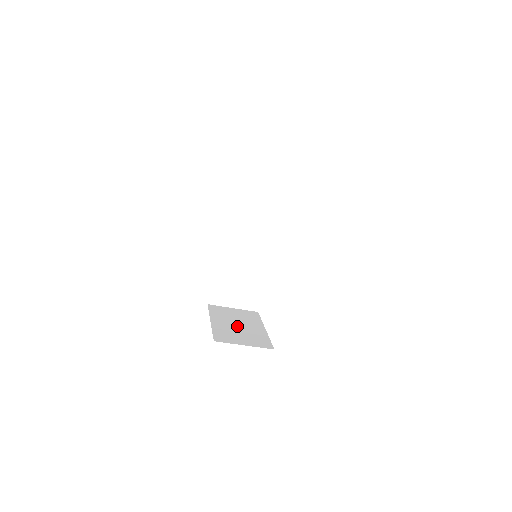
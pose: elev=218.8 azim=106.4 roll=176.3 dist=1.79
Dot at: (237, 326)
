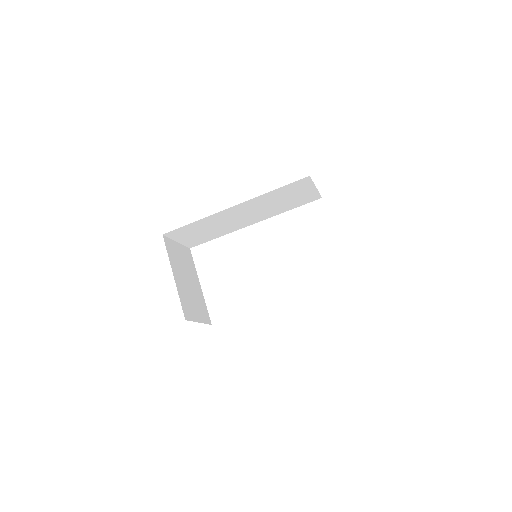
Dot at: (188, 284)
